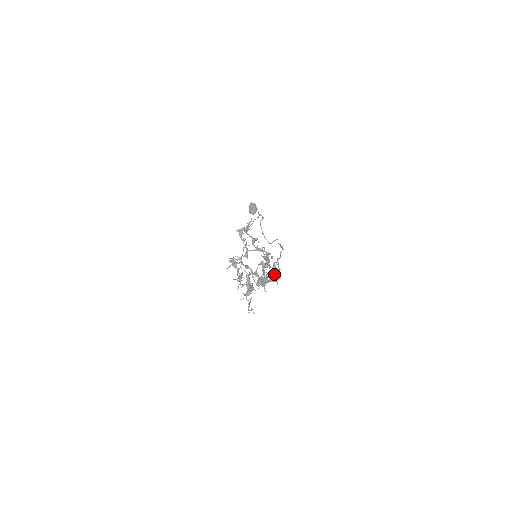
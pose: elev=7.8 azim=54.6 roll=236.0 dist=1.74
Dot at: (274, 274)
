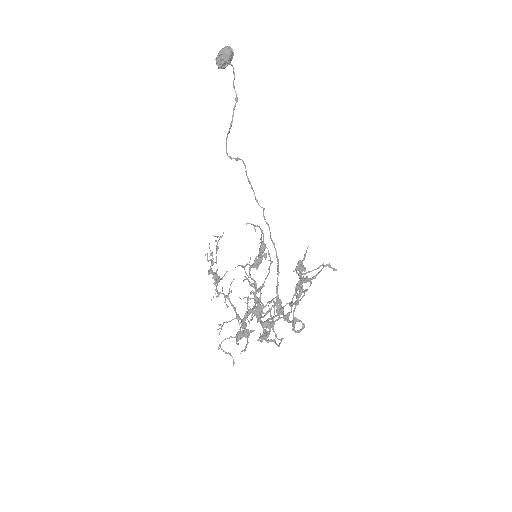
Dot at: occluded
